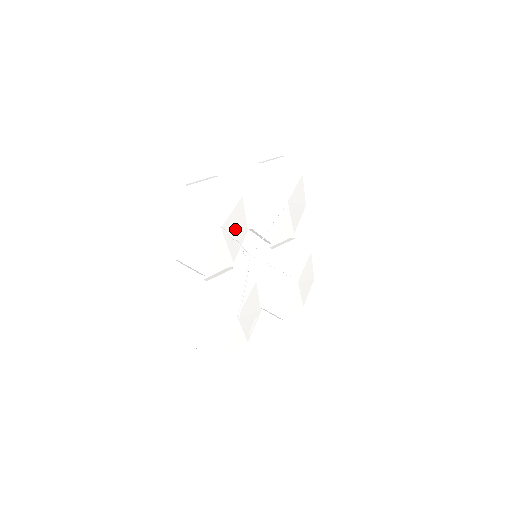
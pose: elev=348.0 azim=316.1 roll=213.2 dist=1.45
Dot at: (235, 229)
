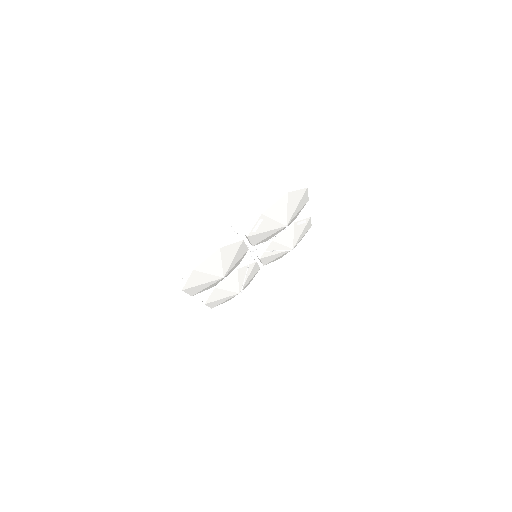
Dot at: occluded
